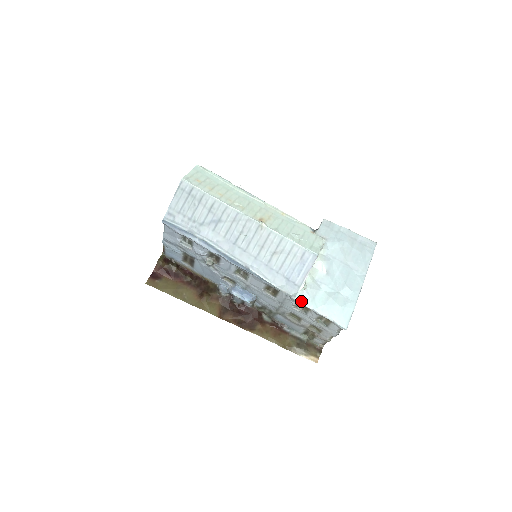
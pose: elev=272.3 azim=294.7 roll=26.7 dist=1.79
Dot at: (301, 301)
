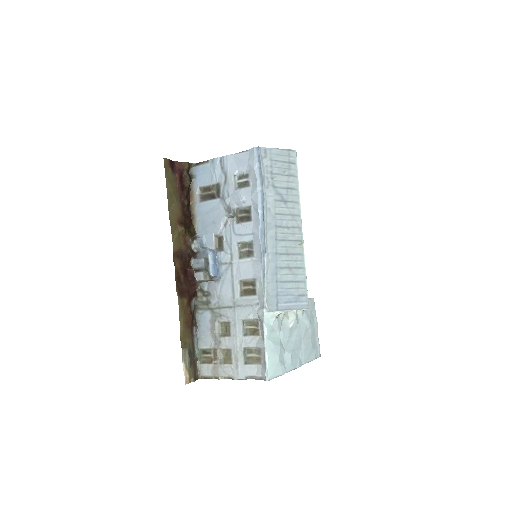
Dot at: (265, 320)
